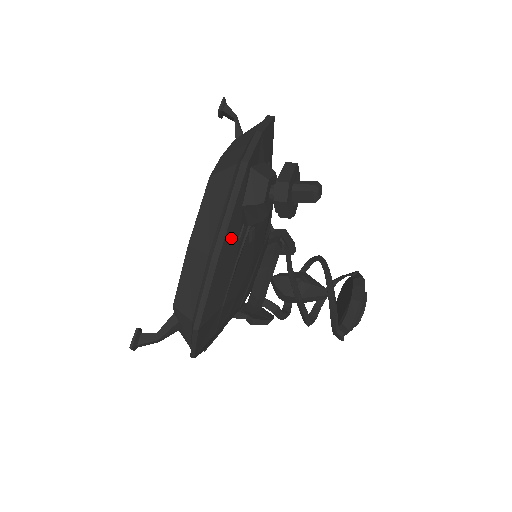
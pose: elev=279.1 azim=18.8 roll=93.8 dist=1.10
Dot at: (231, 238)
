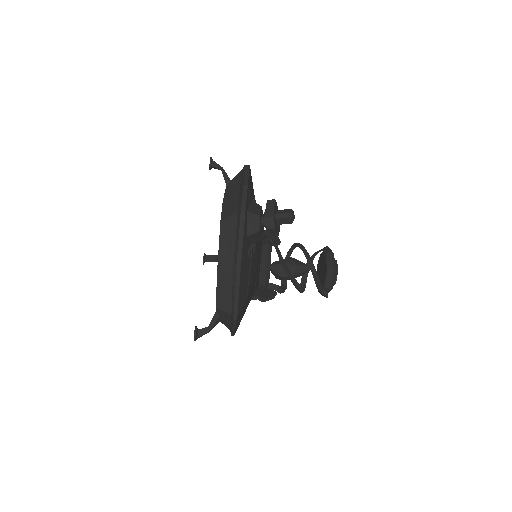
Dot at: (244, 258)
